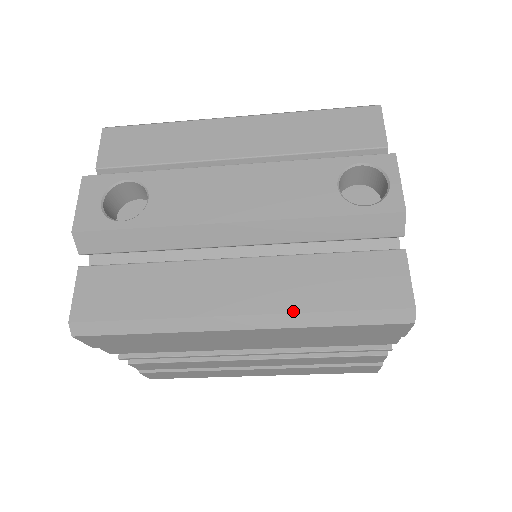
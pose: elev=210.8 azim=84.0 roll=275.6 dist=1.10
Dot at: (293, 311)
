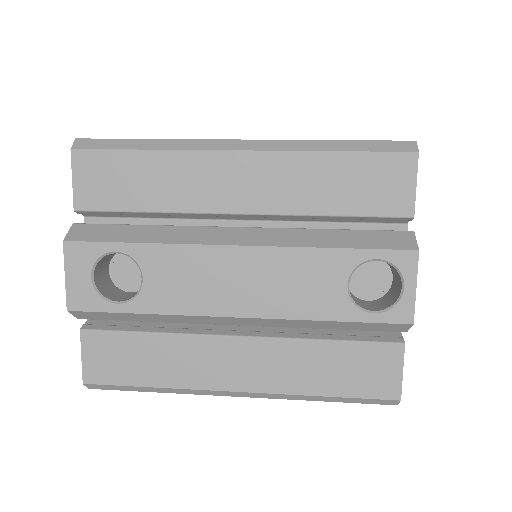
Dot at: (290, 393)
